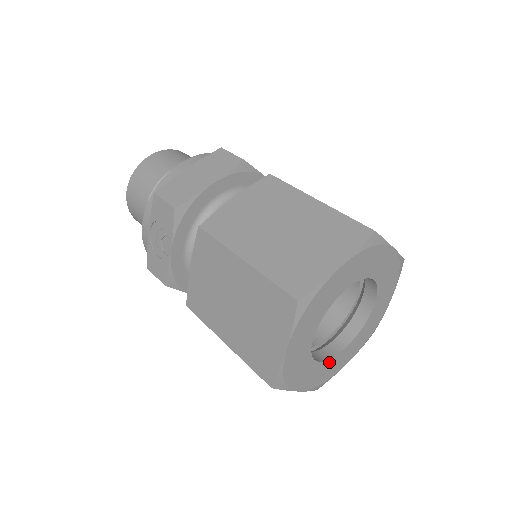
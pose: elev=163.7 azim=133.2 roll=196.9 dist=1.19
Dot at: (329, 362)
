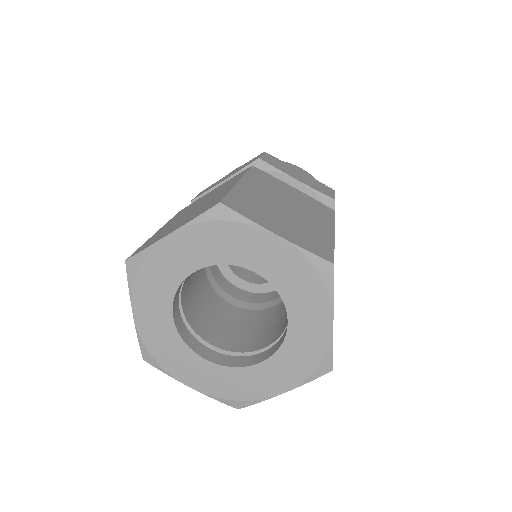
Dot at: (232, 371)
